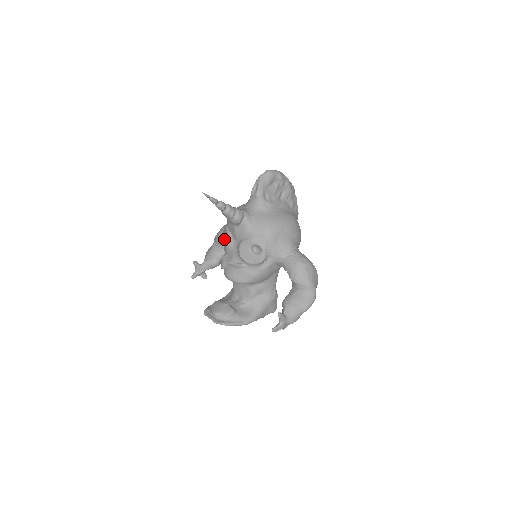
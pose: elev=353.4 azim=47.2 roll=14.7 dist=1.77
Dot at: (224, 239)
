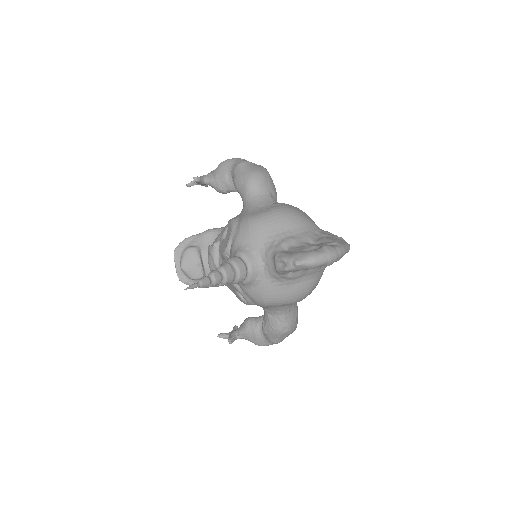
Dot at: (228, 226)
